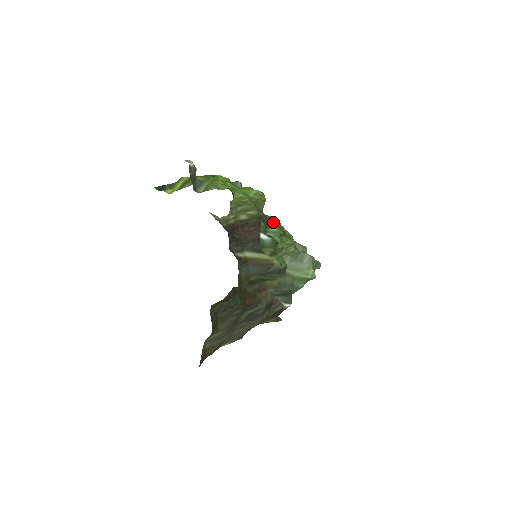
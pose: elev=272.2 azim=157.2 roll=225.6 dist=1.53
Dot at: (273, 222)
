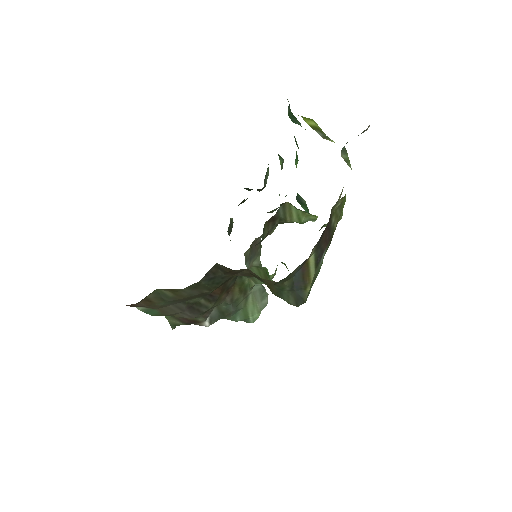
Dot at: occluded
